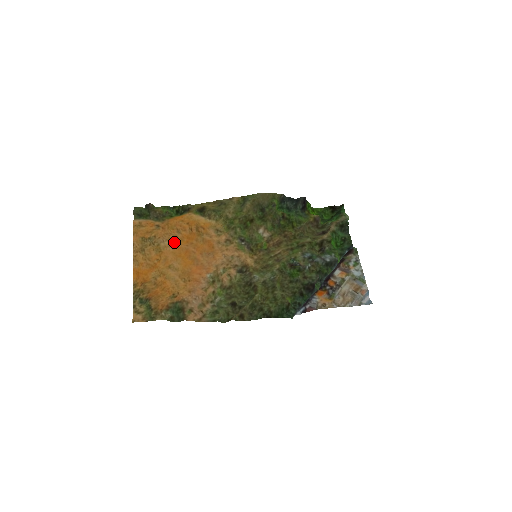
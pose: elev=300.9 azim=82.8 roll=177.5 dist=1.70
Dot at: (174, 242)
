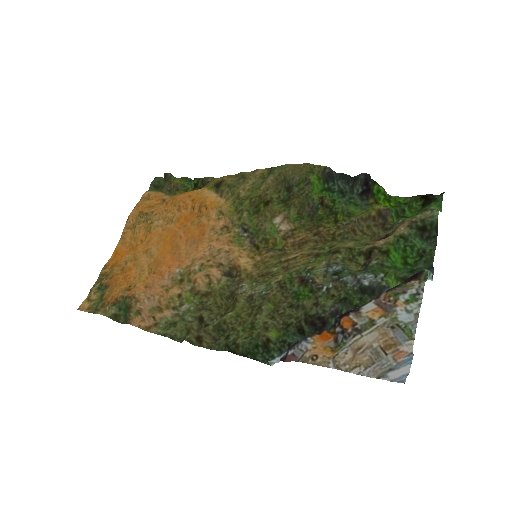
Dot at: (168, 222)
